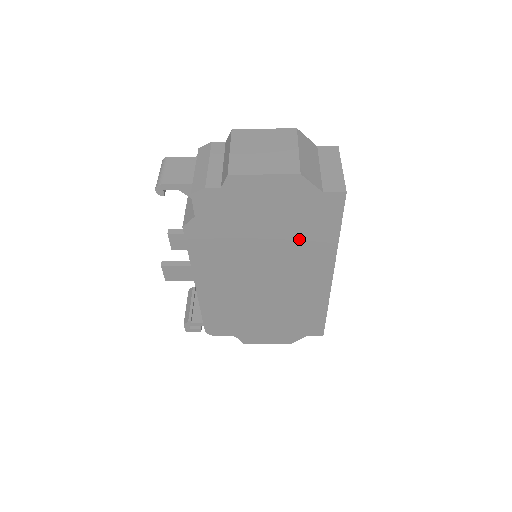
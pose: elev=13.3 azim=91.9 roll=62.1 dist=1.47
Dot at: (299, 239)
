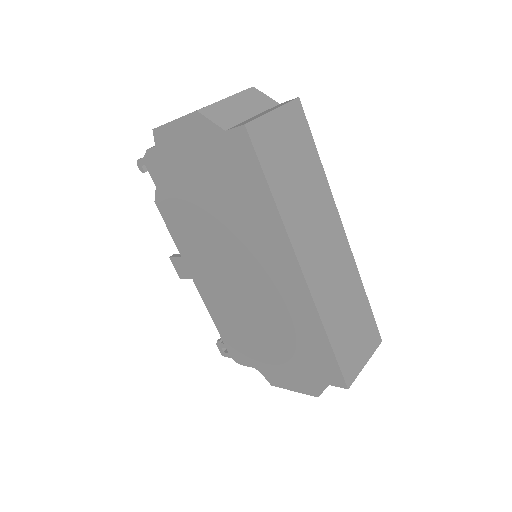
Dot at: (240, 207)
